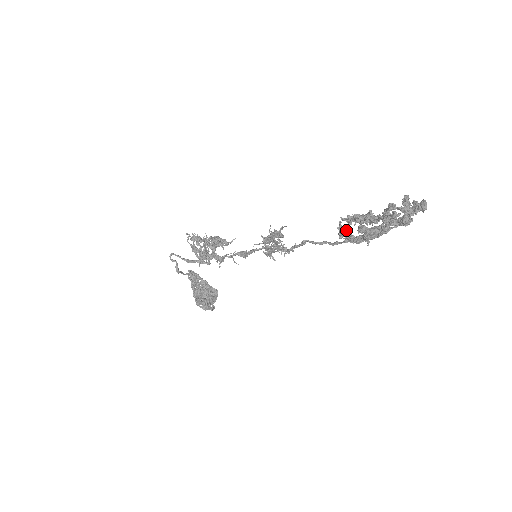
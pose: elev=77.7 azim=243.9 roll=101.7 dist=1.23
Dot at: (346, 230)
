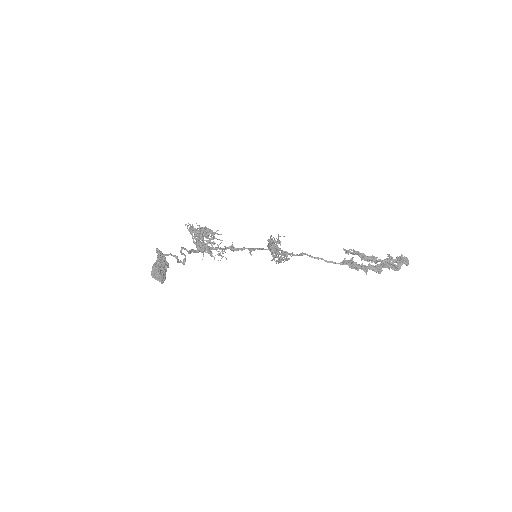
Dot at: (356, 263)
